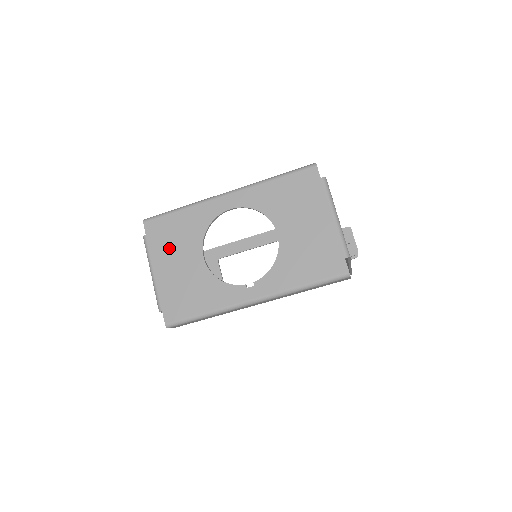
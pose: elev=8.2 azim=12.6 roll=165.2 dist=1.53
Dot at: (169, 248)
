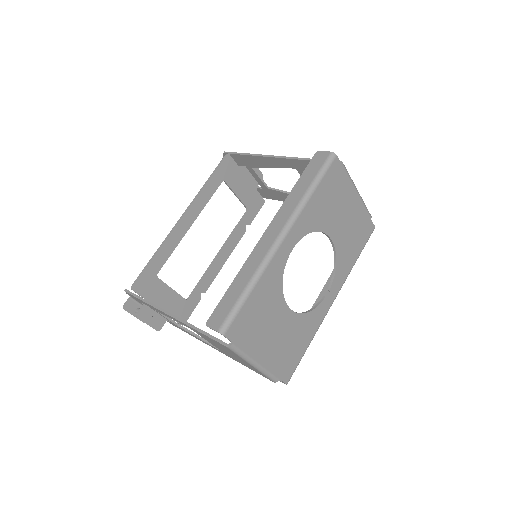
Dot at: (260, 331)
